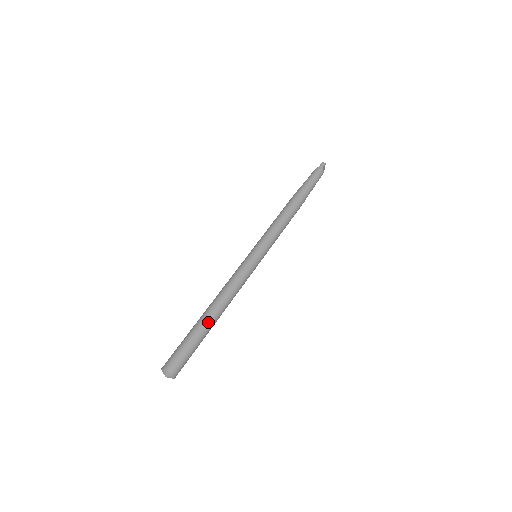
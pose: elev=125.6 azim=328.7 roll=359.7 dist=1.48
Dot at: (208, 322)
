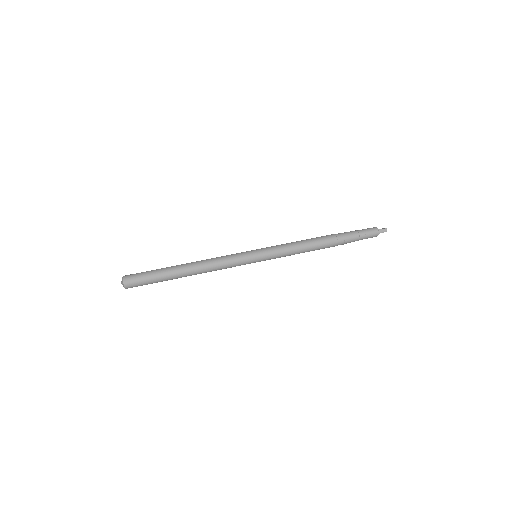
Dot at: (177, 276)
